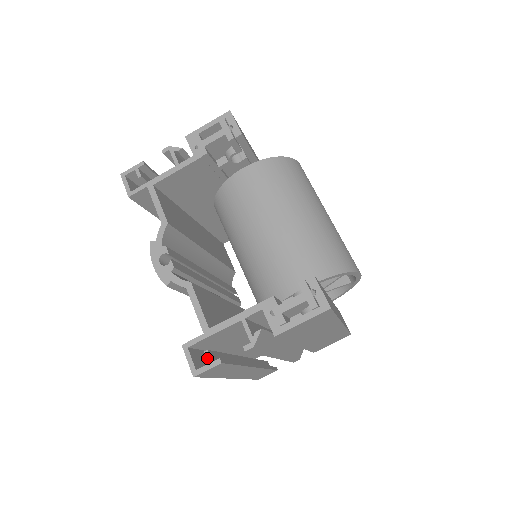
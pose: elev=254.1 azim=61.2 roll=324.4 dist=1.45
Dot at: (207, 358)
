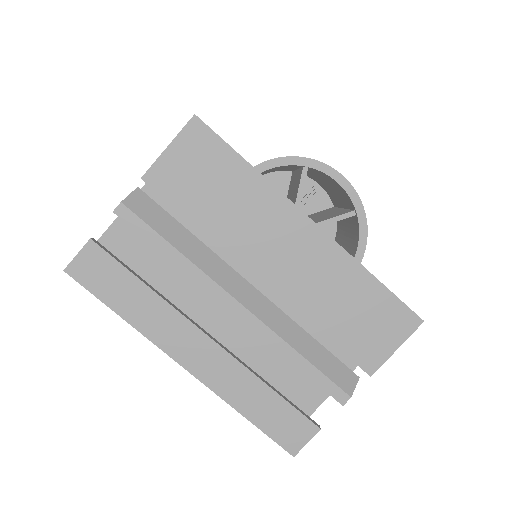
Dot at: occluded
